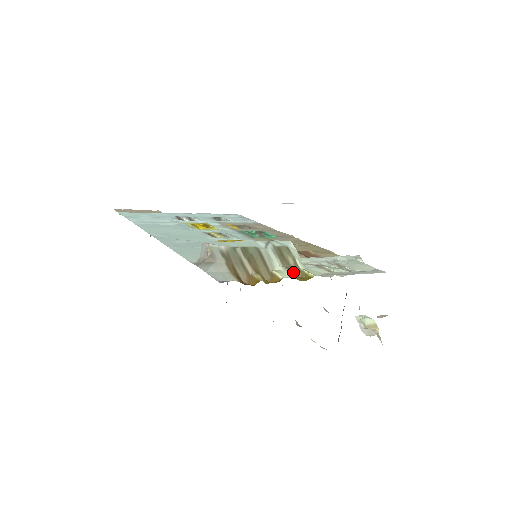
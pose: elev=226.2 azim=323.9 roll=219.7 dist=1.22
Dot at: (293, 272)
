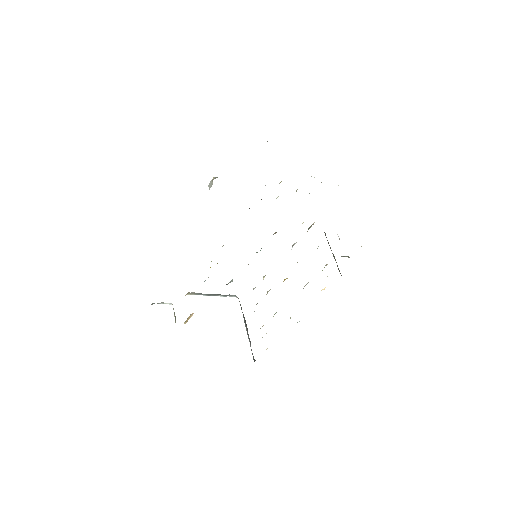
Dot at: occluded
